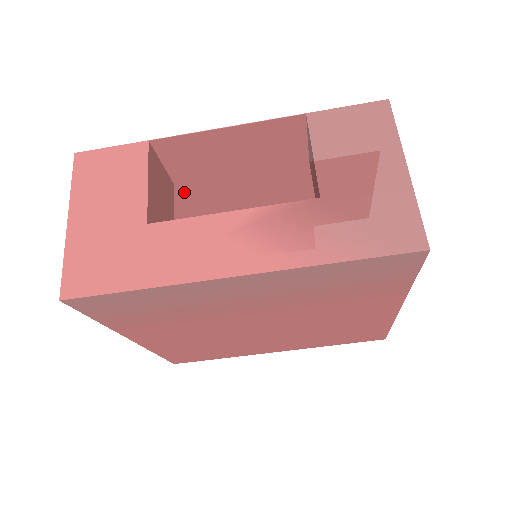
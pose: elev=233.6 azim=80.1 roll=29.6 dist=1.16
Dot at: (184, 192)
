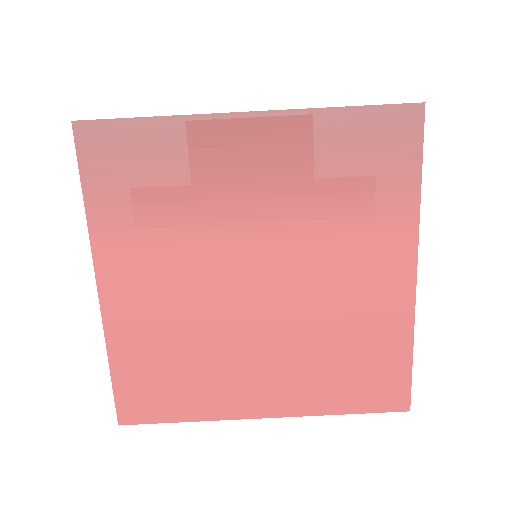
Dot at: occluded
